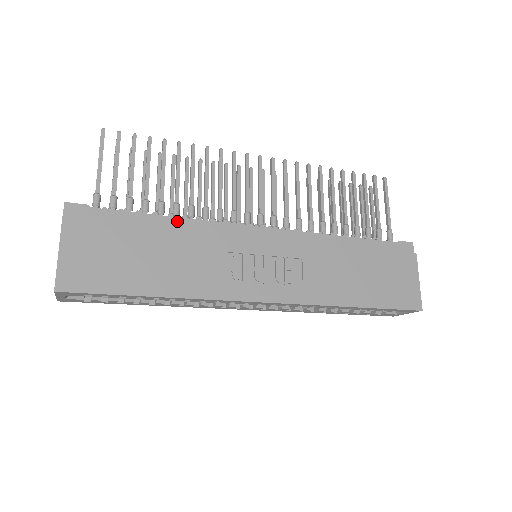
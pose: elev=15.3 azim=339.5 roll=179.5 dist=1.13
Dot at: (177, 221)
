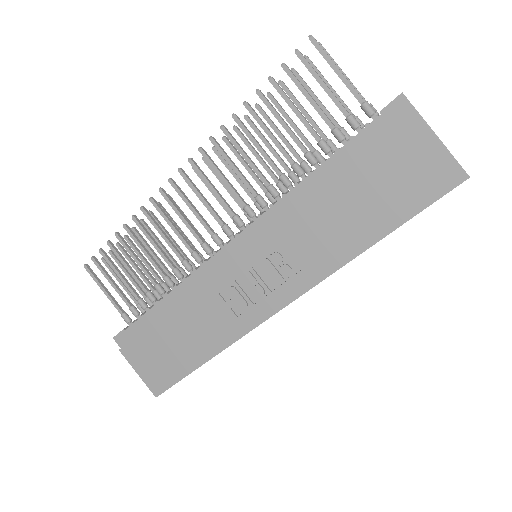
Dot at: (173, 294)
